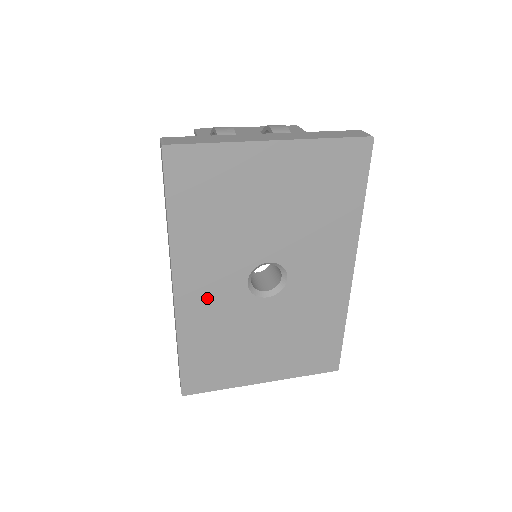
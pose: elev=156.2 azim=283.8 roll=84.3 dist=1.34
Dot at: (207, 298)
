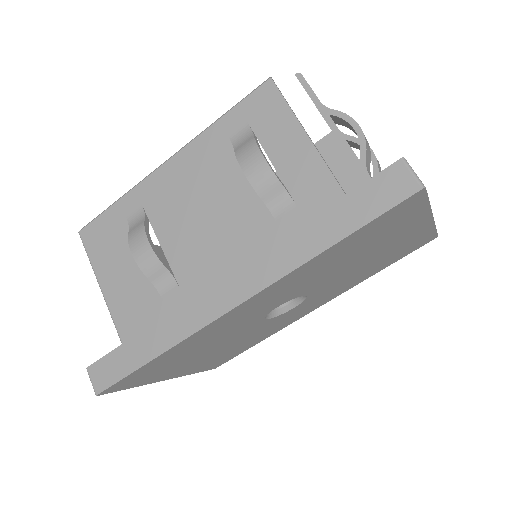
Dot at: (243, 315)
